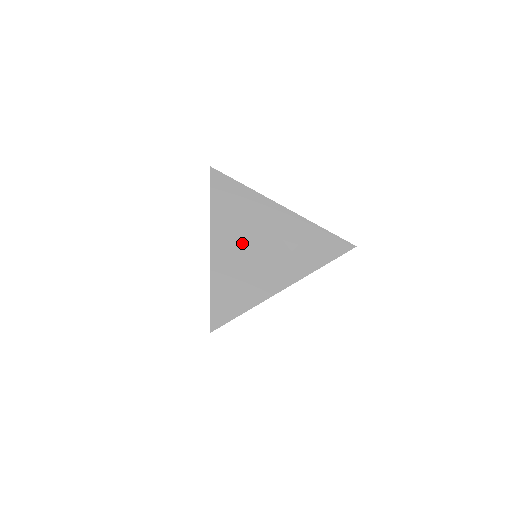
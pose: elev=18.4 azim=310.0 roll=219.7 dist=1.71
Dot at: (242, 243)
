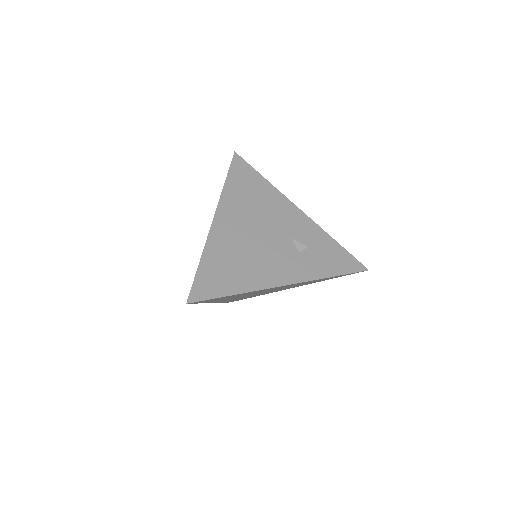
Dot at: (248, 227)
